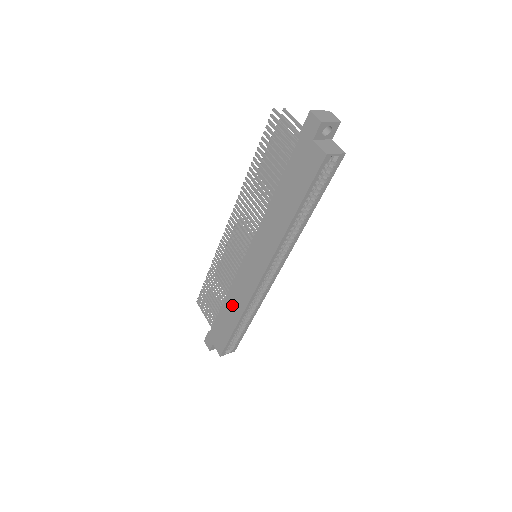
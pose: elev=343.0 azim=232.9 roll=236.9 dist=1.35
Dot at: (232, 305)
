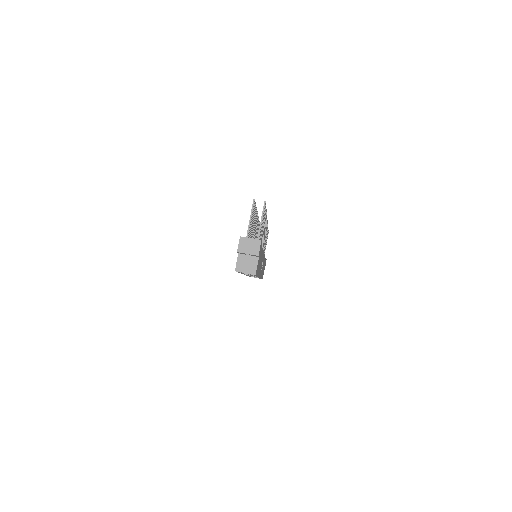
Dot at: occluded
